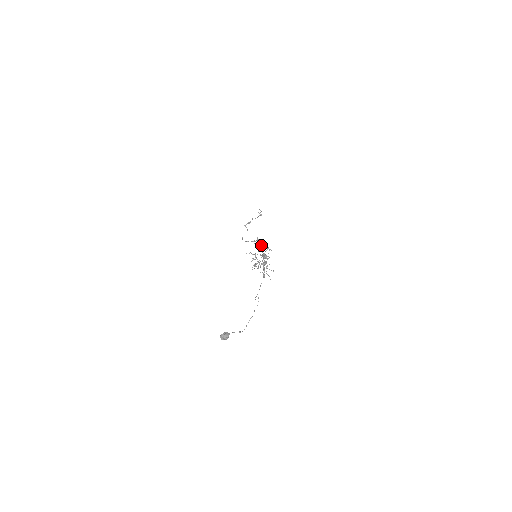
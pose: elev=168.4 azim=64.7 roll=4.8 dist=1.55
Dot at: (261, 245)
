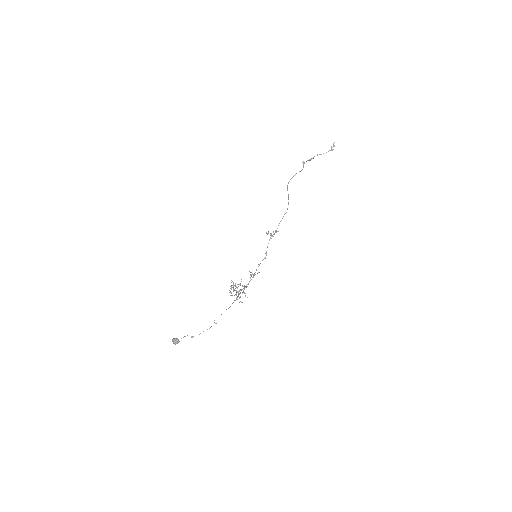
Dot at: (239, 284)
